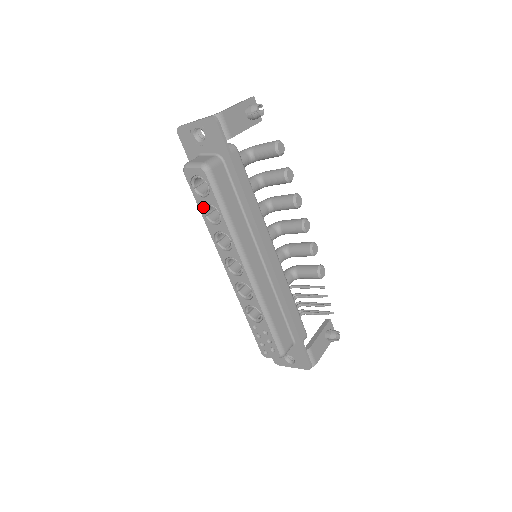
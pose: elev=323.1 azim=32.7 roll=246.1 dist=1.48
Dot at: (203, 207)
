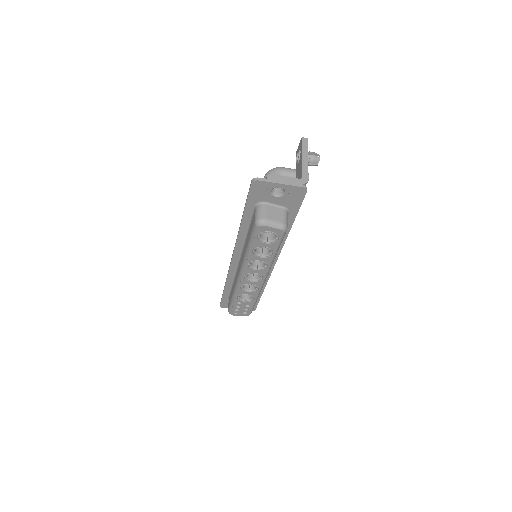
Dot at: (256, 246)
